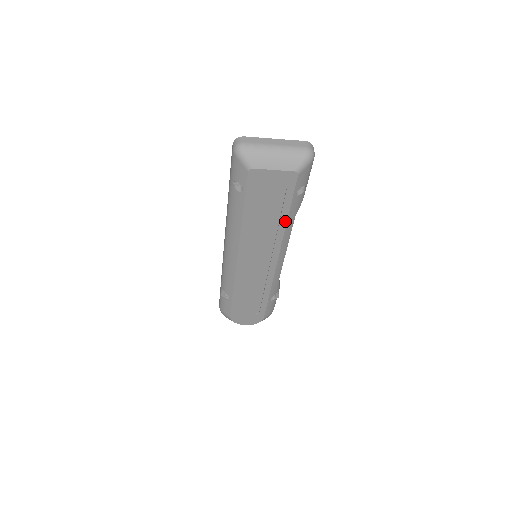
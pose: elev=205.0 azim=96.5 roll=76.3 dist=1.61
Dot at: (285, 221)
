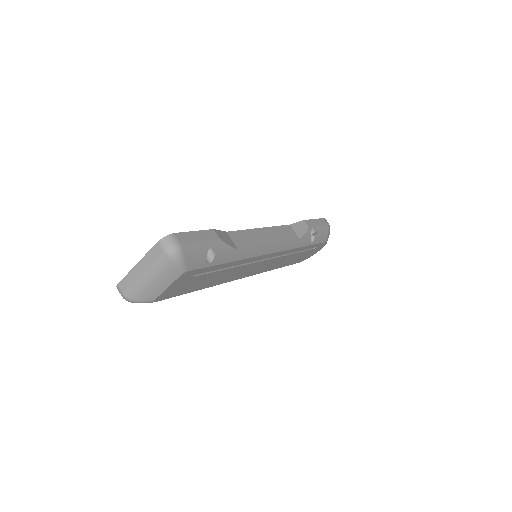
Dot at: (234, 262)
